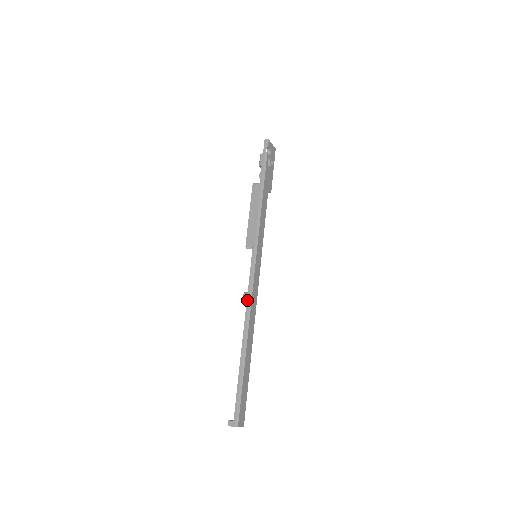
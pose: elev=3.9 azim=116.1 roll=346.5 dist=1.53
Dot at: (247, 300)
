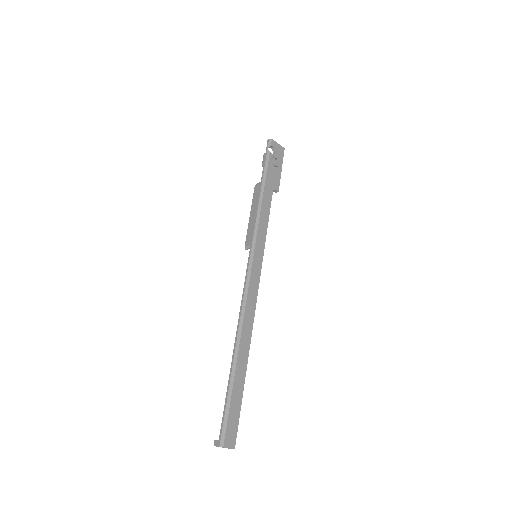
Dot at: (241, 302)
